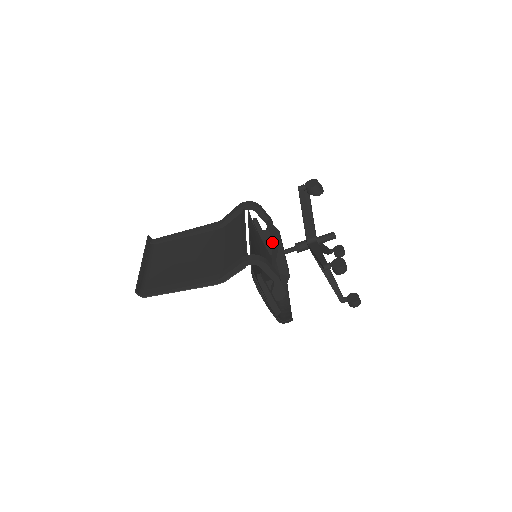
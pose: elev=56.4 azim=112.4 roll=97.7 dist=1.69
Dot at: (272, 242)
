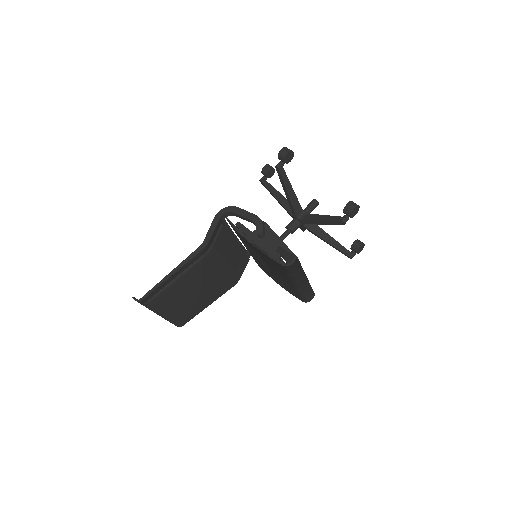
Dot at: occluded
